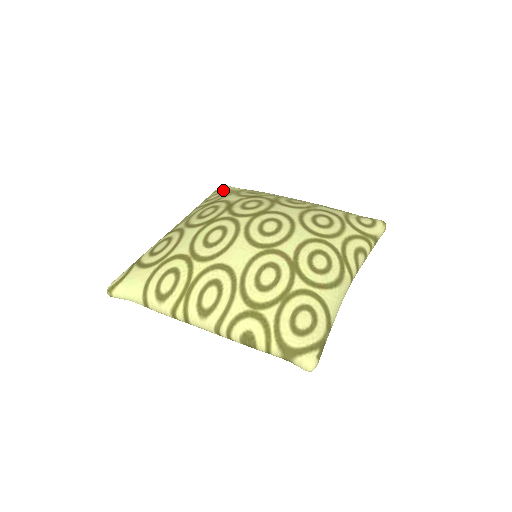
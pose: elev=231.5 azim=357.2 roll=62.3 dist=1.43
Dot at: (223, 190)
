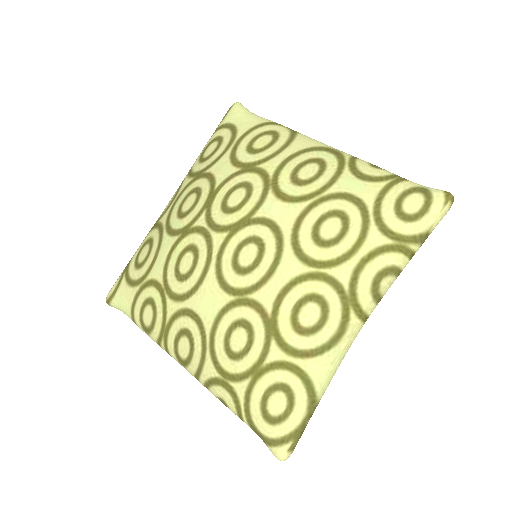
Dot at: (226, 128)
